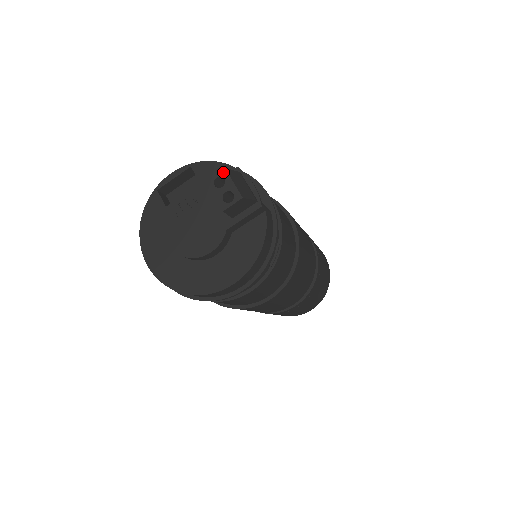
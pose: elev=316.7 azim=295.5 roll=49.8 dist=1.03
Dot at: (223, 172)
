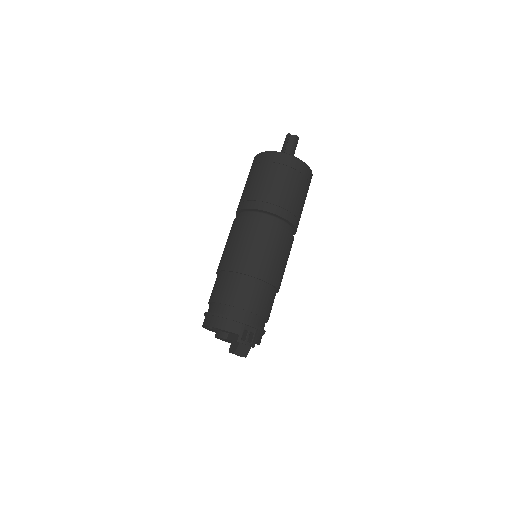
Dot at: occluded
